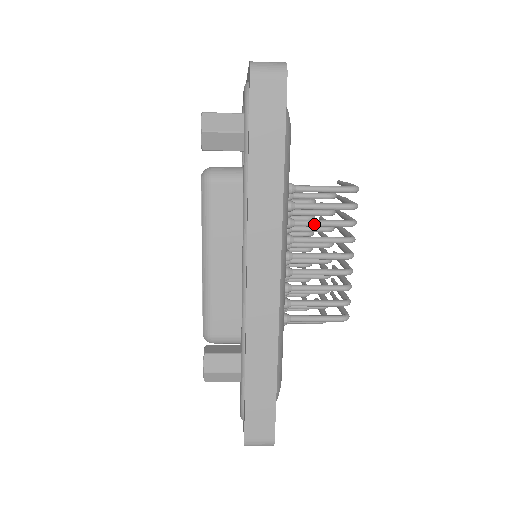
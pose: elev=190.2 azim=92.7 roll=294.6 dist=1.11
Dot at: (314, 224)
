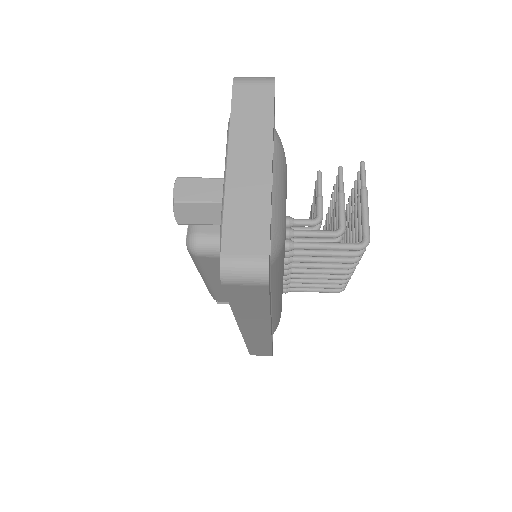
Dot at: (314, 262)
